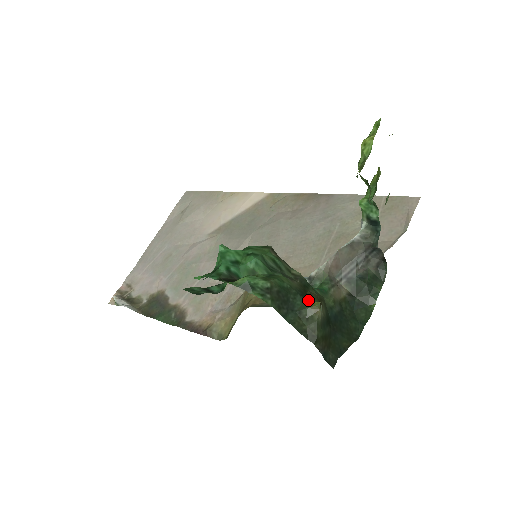
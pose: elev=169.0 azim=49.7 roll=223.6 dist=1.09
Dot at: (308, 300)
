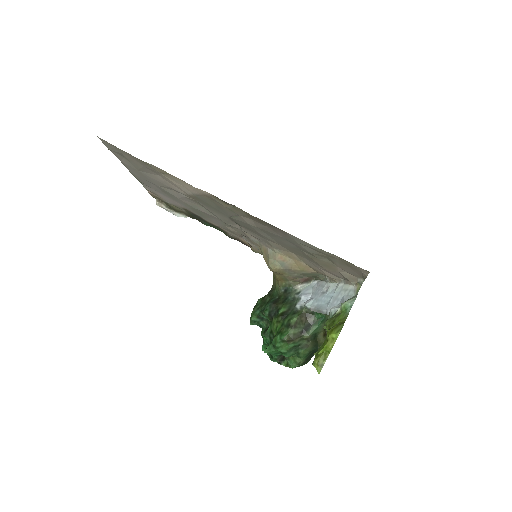
Dot at: occluded
